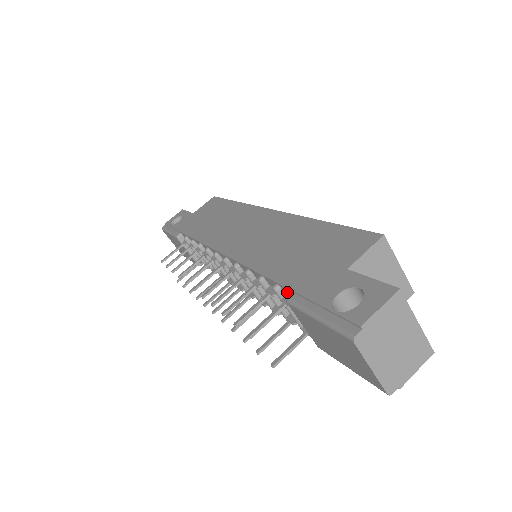
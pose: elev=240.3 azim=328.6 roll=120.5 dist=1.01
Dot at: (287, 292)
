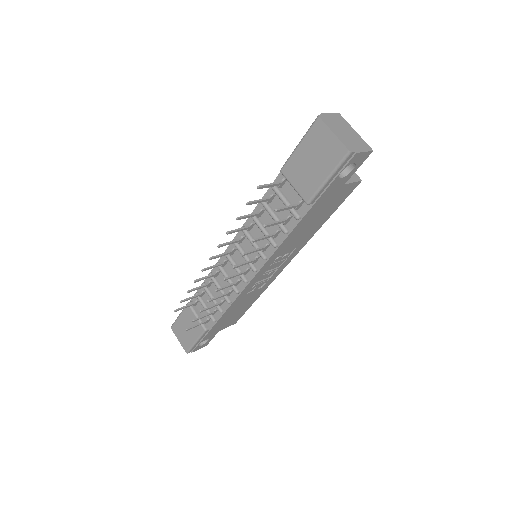
Dot at: (280, 180)
